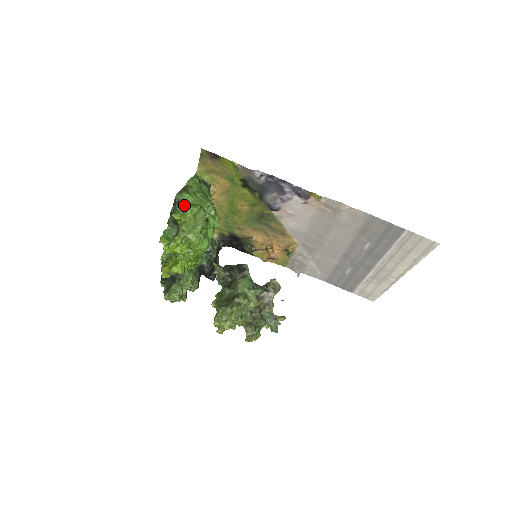
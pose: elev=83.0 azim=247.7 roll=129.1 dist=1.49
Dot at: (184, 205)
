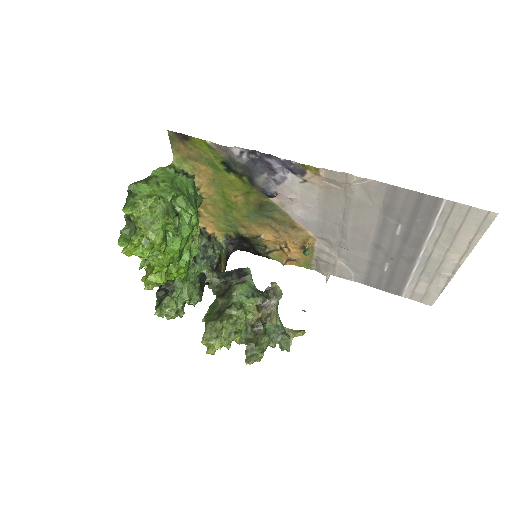
Dot at: (137, 197)
